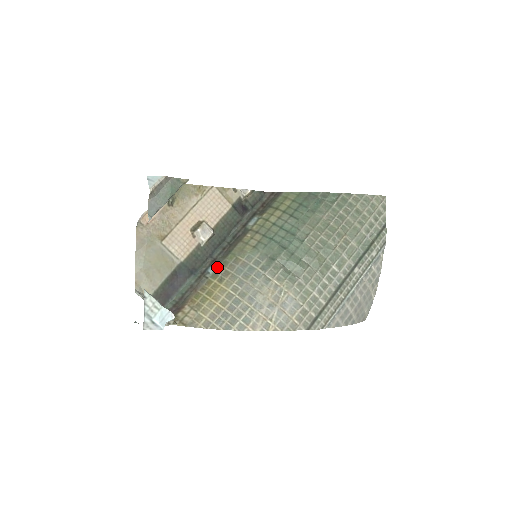
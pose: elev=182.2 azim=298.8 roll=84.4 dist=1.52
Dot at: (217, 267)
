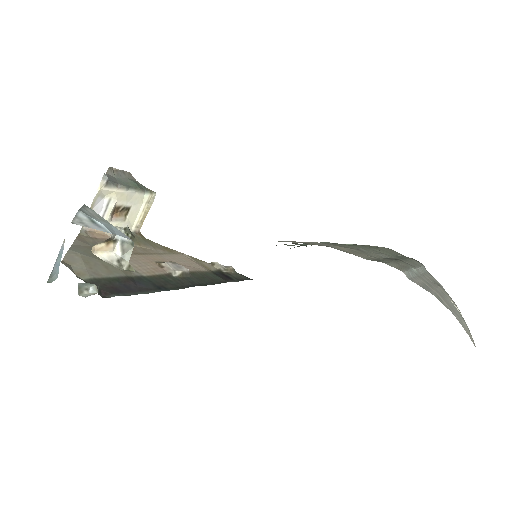
Dot at: occluded
